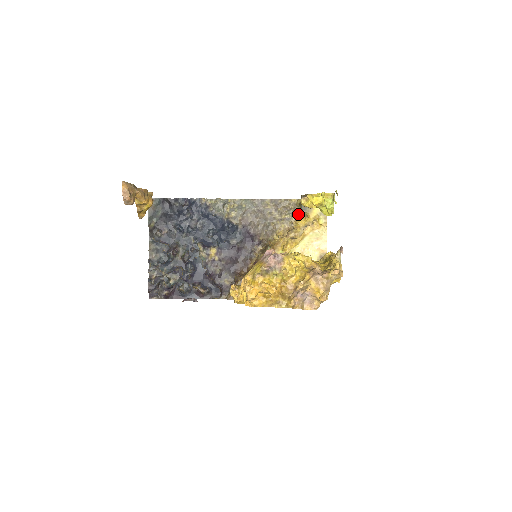
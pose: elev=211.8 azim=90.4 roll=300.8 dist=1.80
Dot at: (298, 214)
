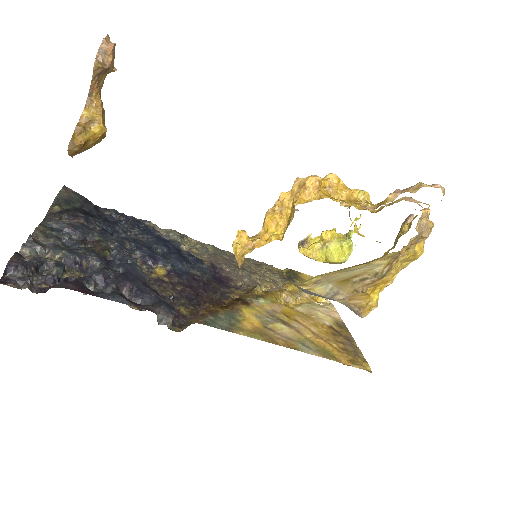
Dot at: (287, 279)
